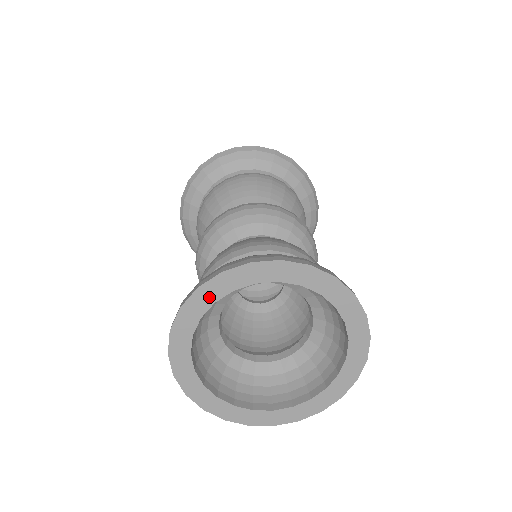
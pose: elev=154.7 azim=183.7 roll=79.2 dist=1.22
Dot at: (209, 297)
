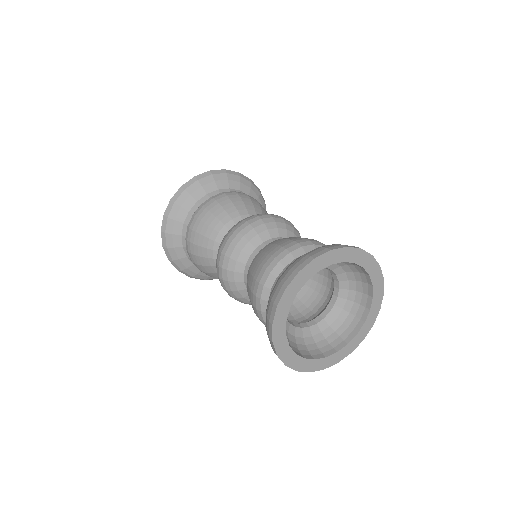
Dot at: (318, 266)
